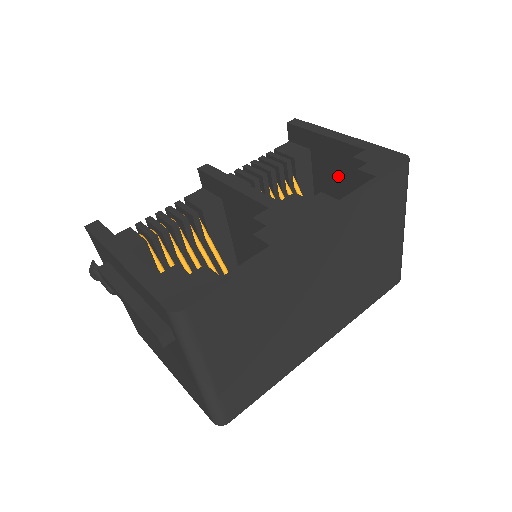
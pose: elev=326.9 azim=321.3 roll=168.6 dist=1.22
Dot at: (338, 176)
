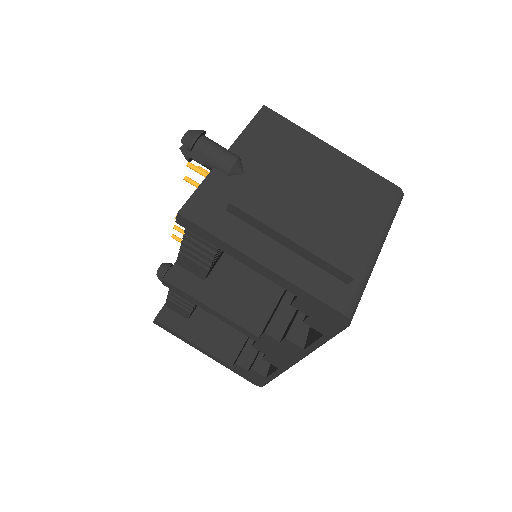
Dot at: occluded
